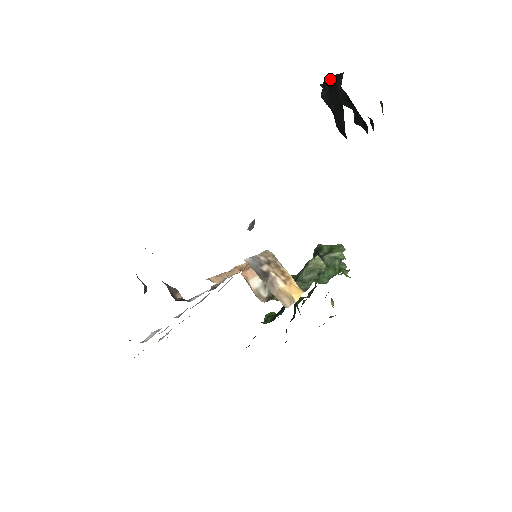
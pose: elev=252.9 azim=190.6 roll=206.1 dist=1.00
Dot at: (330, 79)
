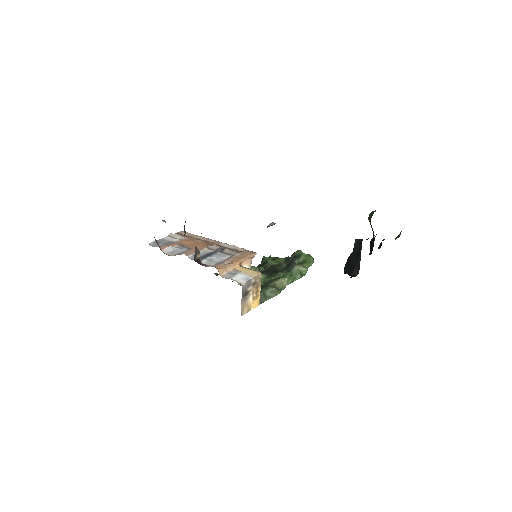
Dot at: (360, 252)
